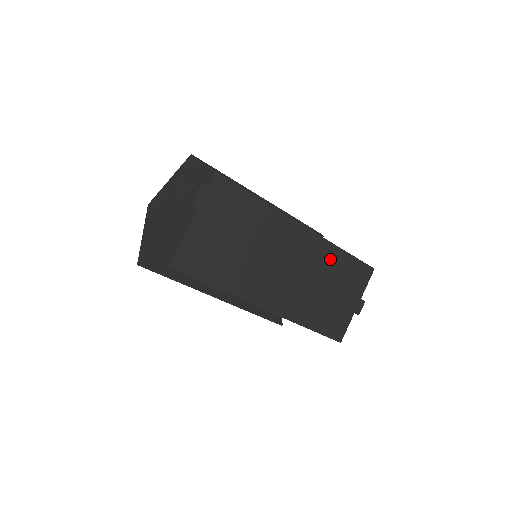
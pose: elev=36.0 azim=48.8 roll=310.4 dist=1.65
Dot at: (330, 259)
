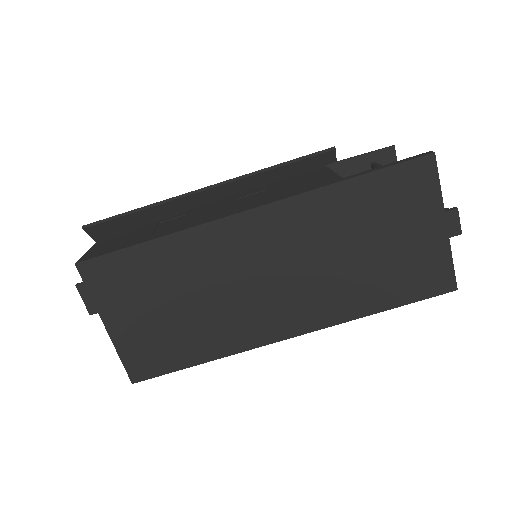
Dot at: (332, 211)
